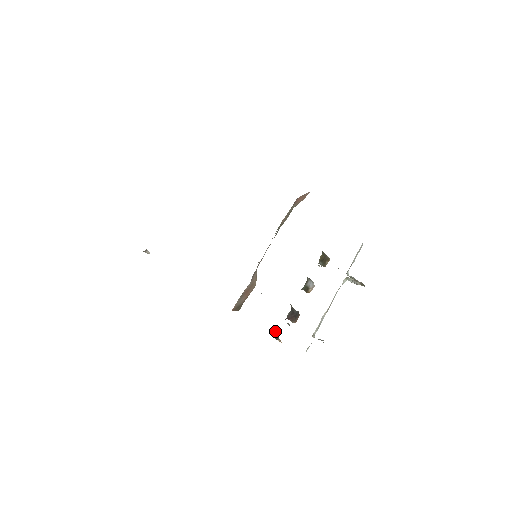
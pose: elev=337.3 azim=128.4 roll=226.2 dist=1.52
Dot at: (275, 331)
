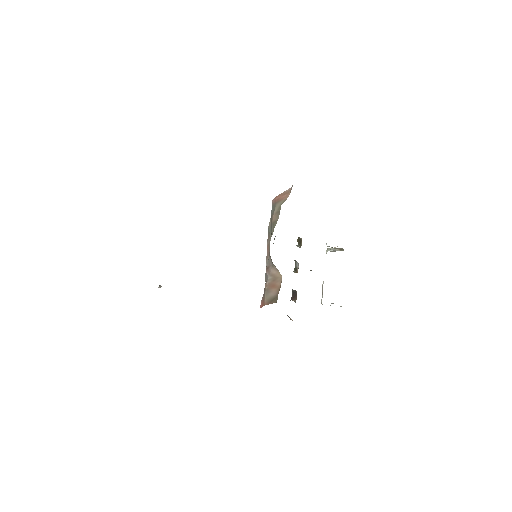
Dot at: occluded
